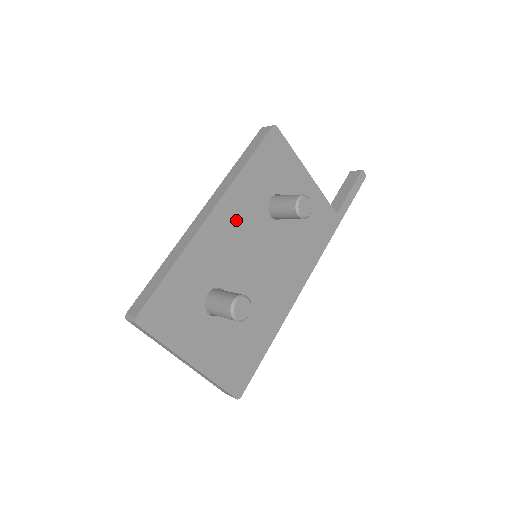
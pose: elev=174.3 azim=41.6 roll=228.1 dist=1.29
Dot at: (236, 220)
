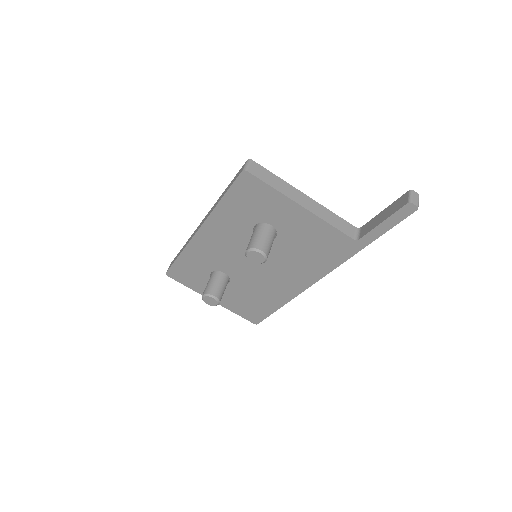
Dot at: (222, 237)
